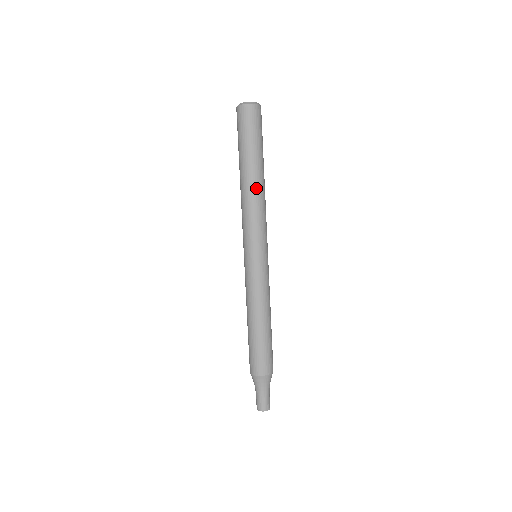
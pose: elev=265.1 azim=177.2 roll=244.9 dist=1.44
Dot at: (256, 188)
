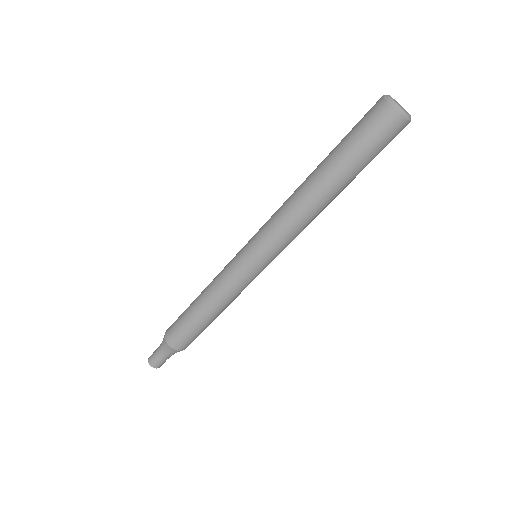
Dot at: (312, 203)
